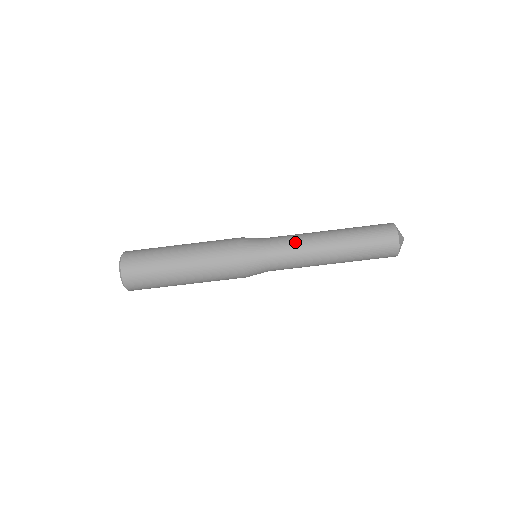
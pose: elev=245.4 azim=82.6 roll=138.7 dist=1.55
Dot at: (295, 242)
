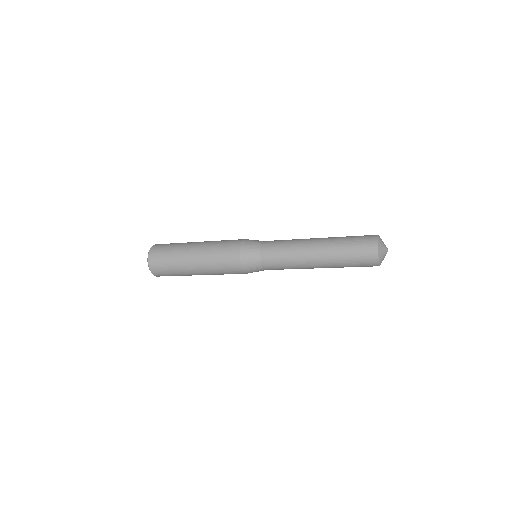
Dot at: (285, 248)
